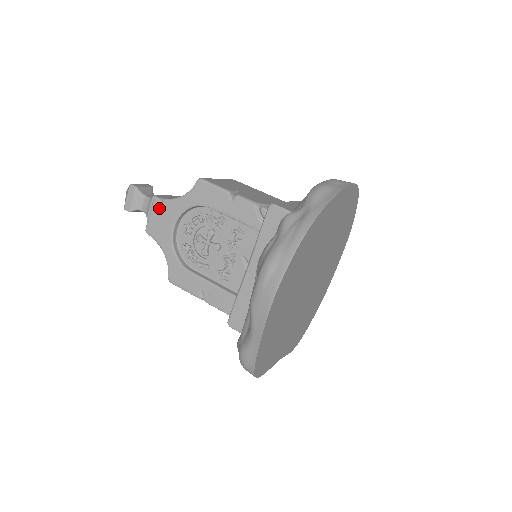
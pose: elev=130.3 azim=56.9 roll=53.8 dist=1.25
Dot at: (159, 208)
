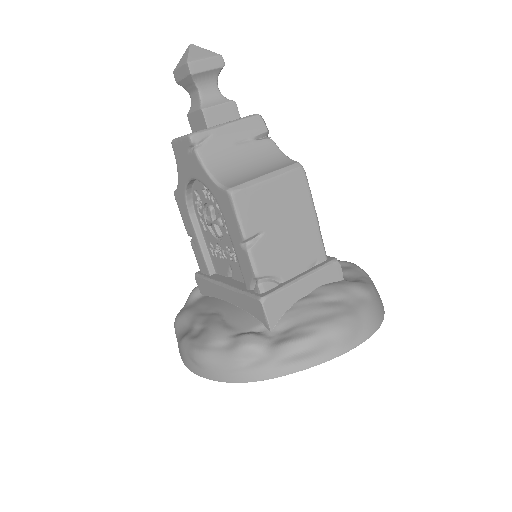
Dot at: (188, 149)
